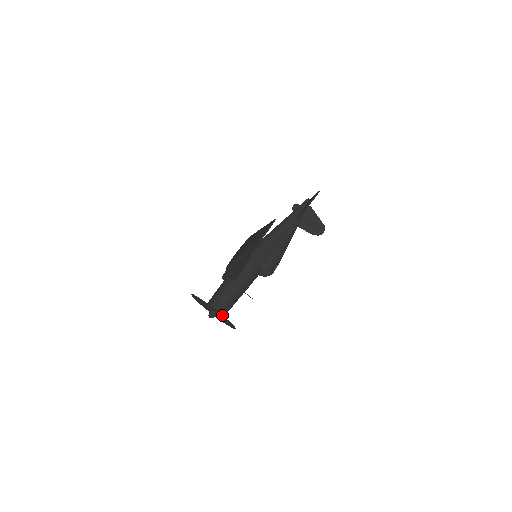
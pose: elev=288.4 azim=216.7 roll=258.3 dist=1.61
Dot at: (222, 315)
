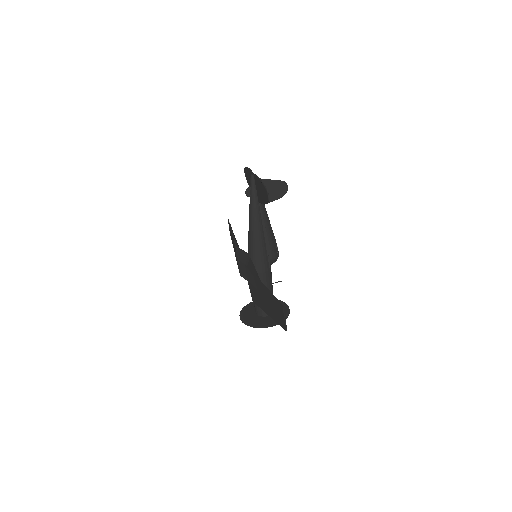
Dot at: occluded
